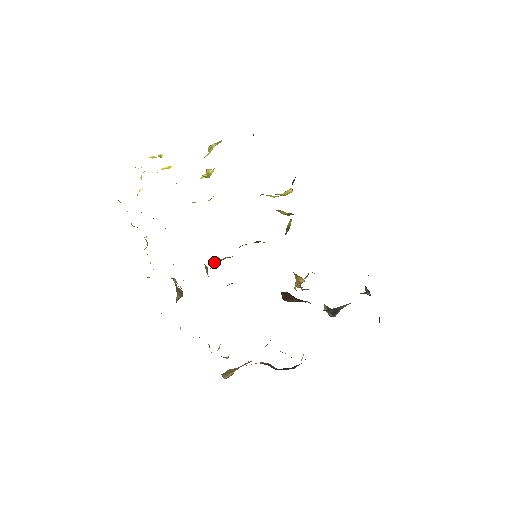
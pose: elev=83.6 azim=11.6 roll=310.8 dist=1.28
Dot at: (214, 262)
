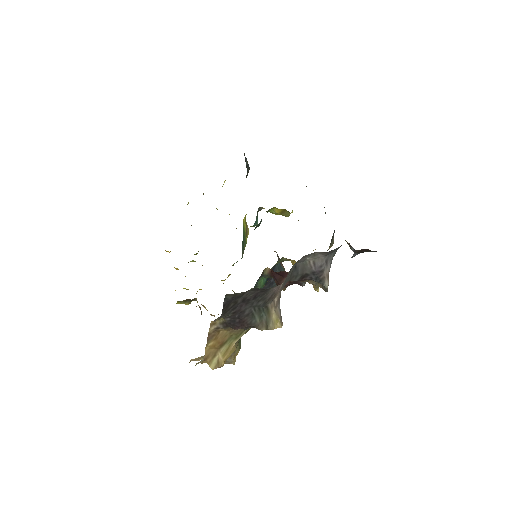
Dot at: occluded
